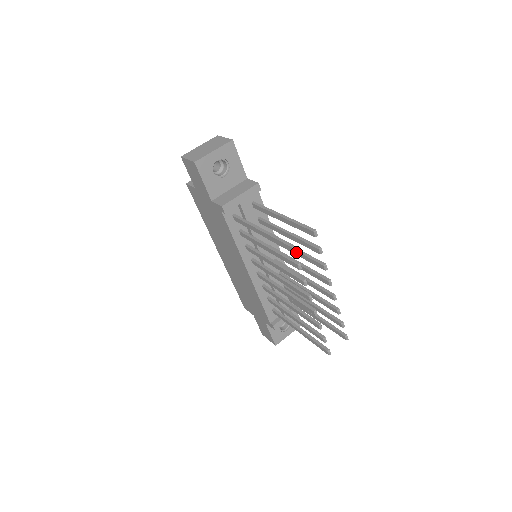
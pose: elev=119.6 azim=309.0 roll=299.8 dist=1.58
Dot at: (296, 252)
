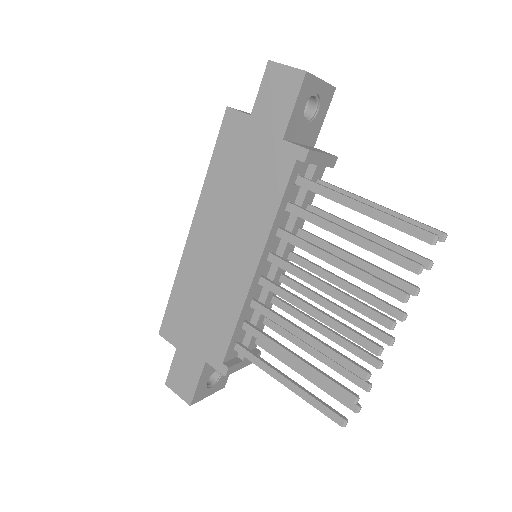
Dot at: (361, 262)
